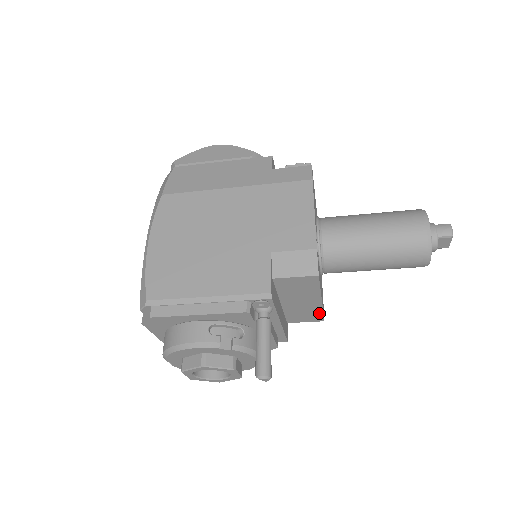
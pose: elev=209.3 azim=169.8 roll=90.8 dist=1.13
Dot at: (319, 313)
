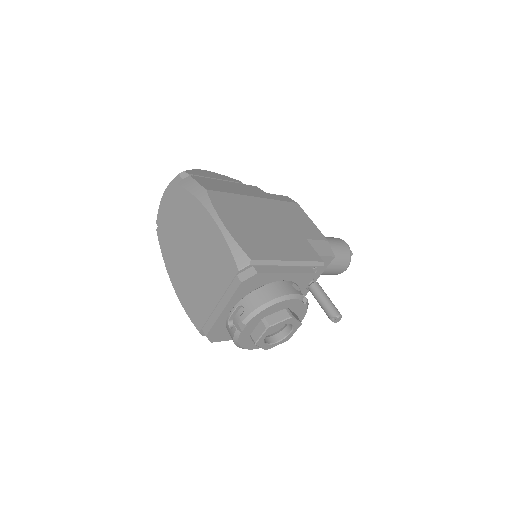
Dot at: occluded
